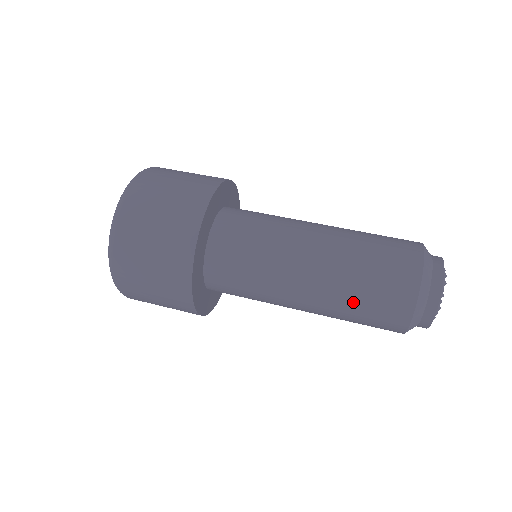
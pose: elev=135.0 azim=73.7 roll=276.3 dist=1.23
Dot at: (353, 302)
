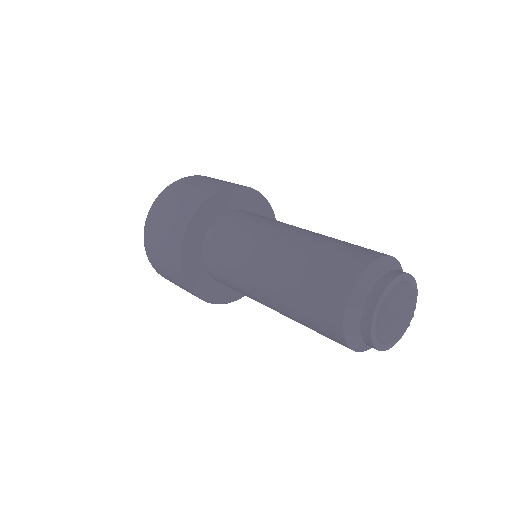
Dot at: (302, 323)
